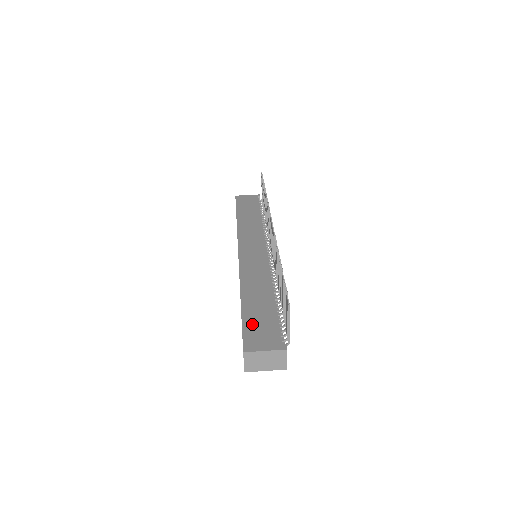
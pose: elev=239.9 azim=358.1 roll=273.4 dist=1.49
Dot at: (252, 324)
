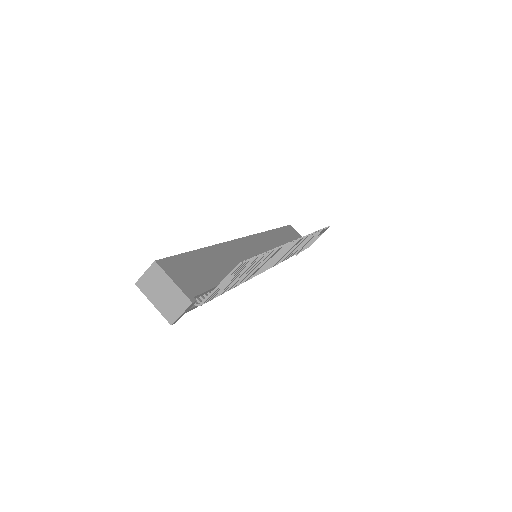
Dot at: (191, 262)
